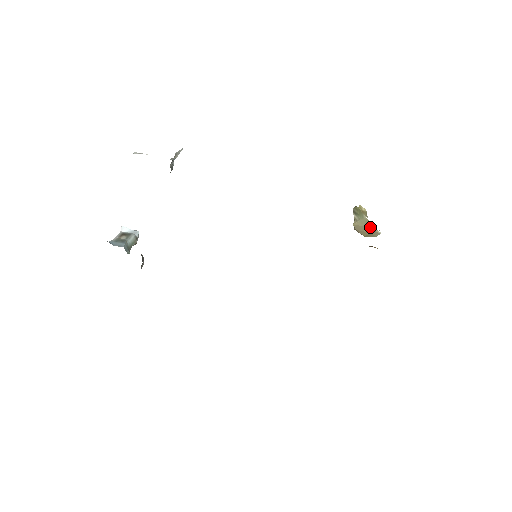
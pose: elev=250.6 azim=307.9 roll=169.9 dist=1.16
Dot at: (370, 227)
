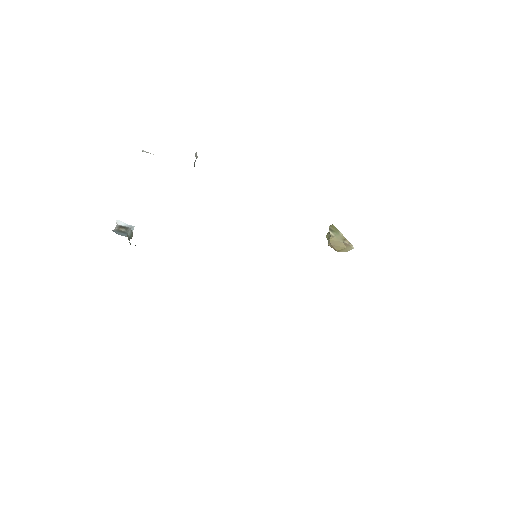
Dot at: (346, 242)
